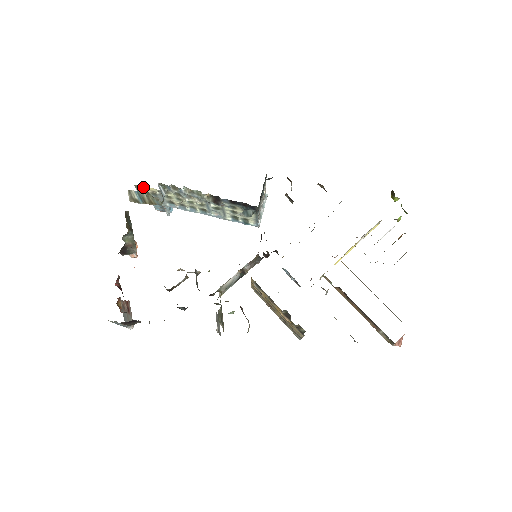
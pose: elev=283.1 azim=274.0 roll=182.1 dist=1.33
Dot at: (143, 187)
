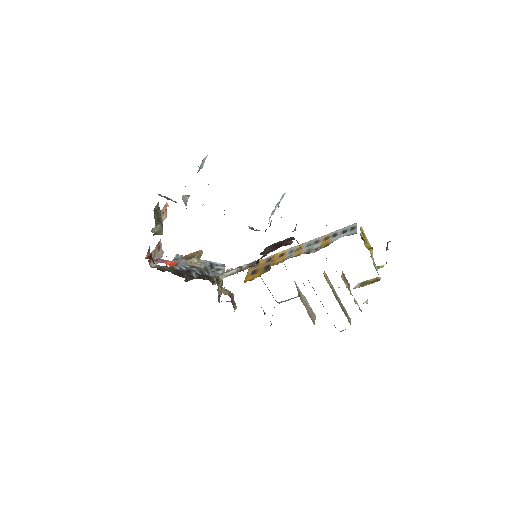
Dot at: occluded
